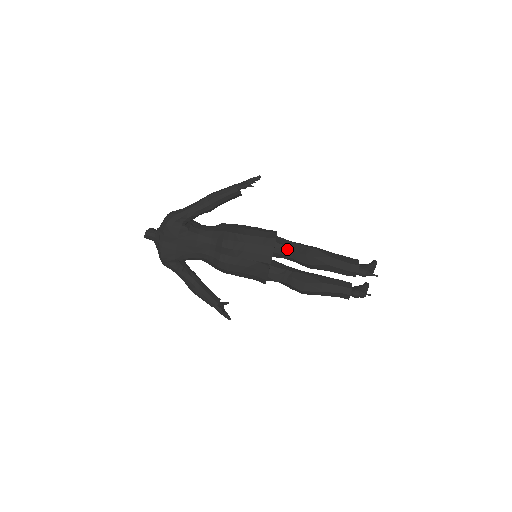
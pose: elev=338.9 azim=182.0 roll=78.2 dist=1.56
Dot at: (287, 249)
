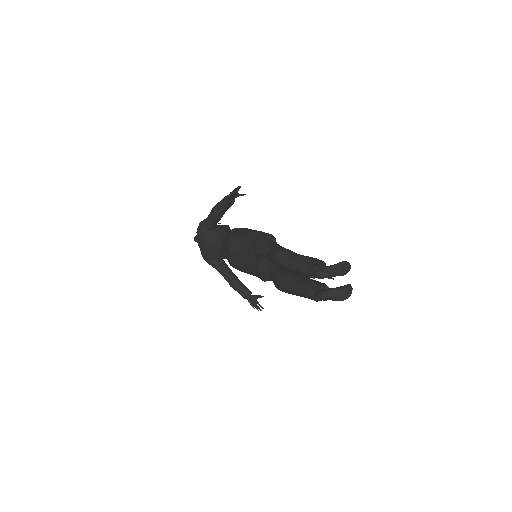
Dot at: (265, 250)
